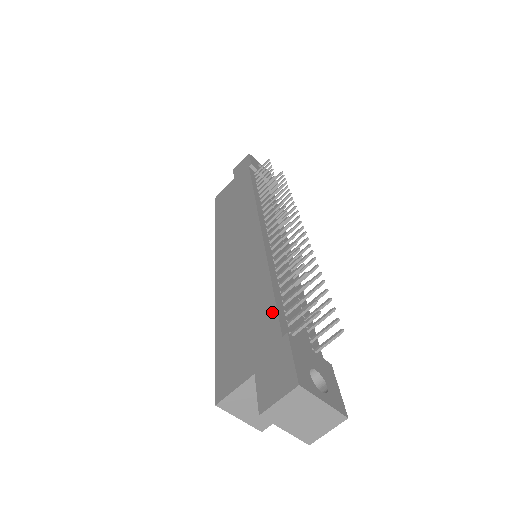
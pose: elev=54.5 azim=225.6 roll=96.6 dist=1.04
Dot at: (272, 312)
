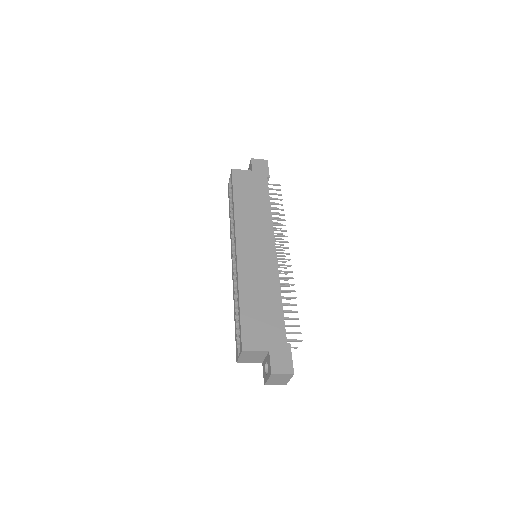
Dot at: (282, 324)
